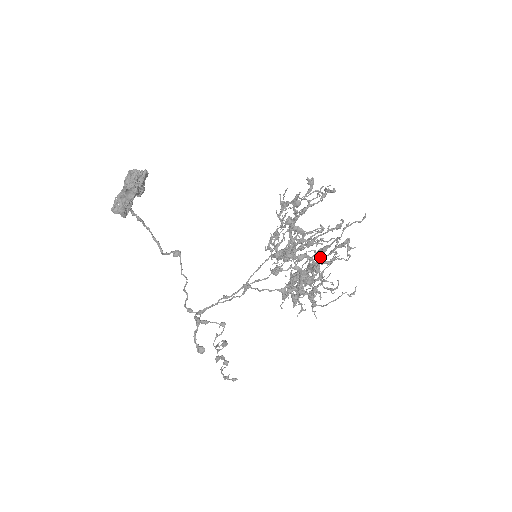
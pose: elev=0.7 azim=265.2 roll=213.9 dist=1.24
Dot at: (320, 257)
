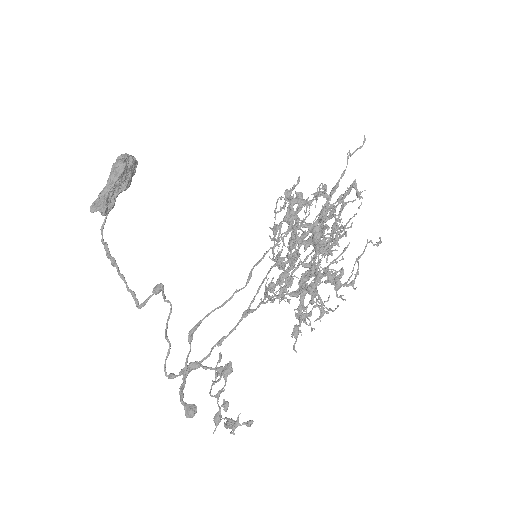
Dot at: occluded
